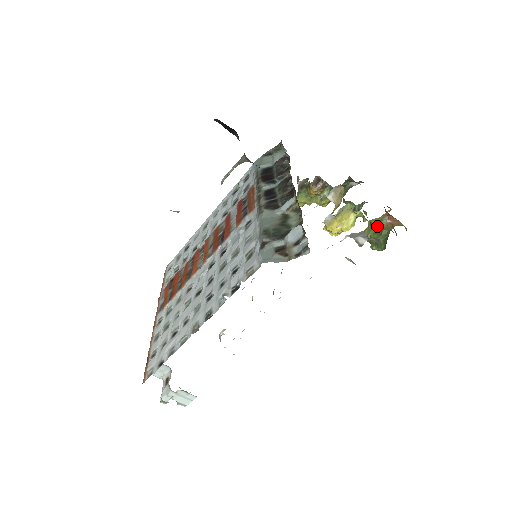
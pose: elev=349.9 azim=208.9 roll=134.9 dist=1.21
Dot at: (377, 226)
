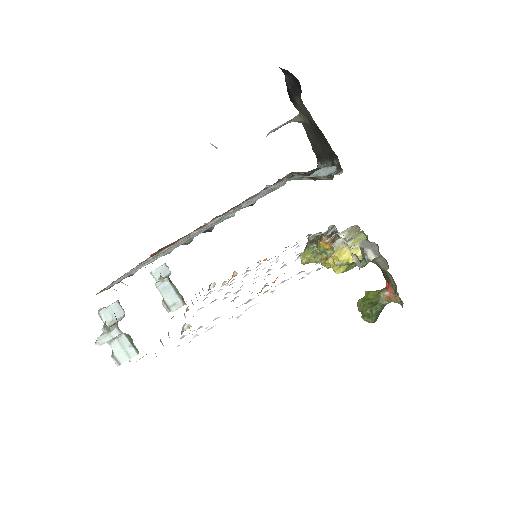
Dot at: (374, 297)
